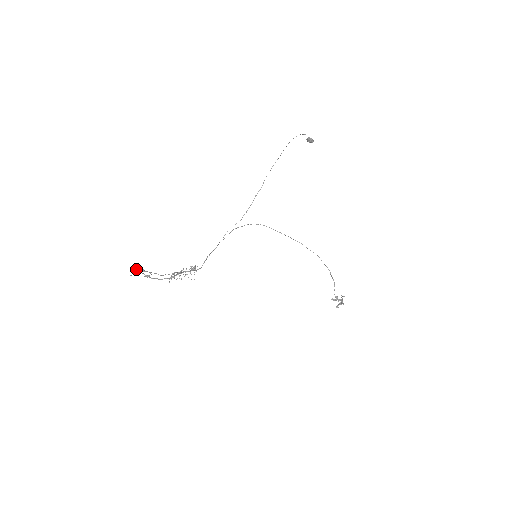
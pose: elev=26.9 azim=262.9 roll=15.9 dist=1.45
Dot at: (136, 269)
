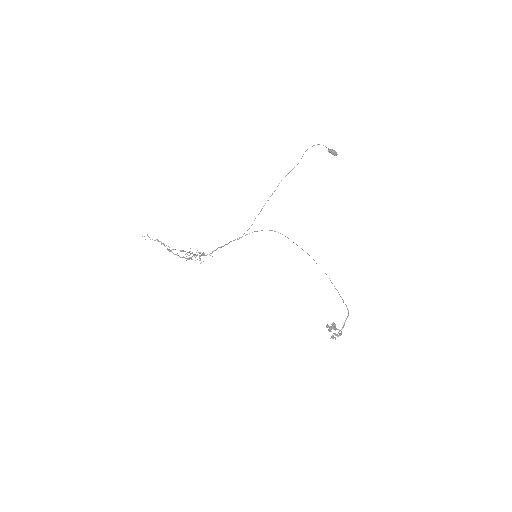
Dot at: (160, 241)
